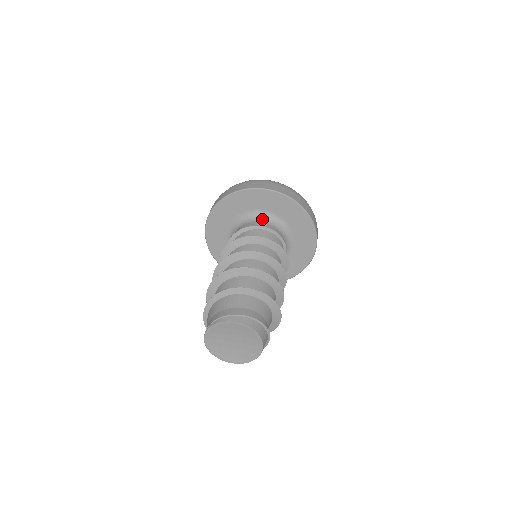
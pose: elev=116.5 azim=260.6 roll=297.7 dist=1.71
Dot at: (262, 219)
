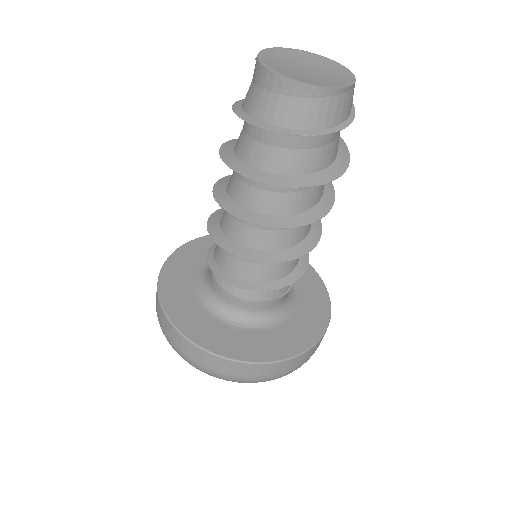
Dot at: occluded
